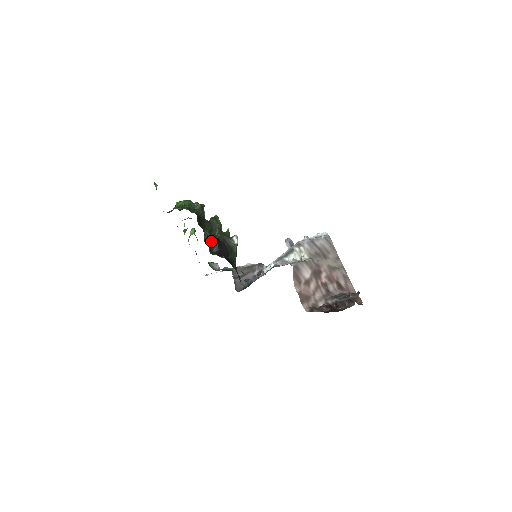
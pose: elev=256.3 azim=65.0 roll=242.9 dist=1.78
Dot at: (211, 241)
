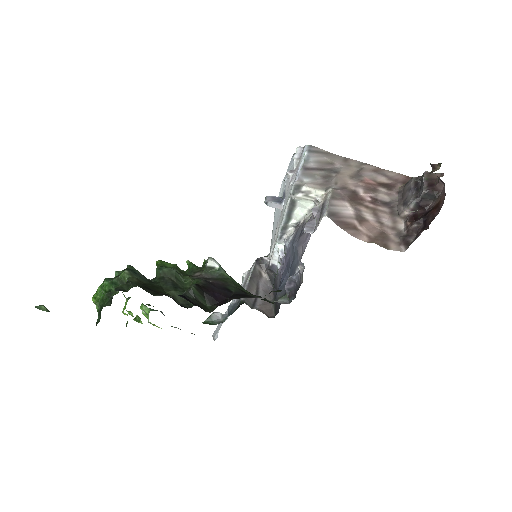
Dot at: (192, 297)
